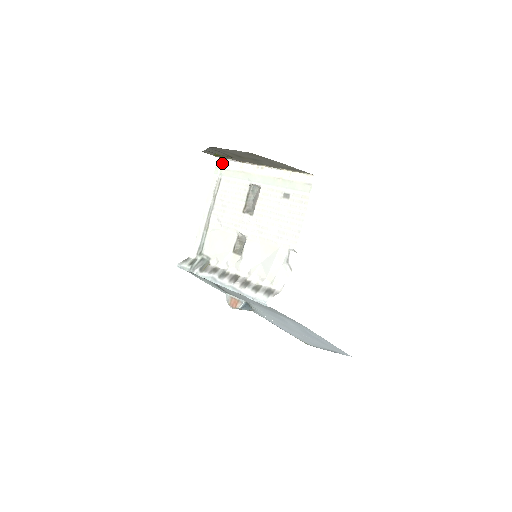
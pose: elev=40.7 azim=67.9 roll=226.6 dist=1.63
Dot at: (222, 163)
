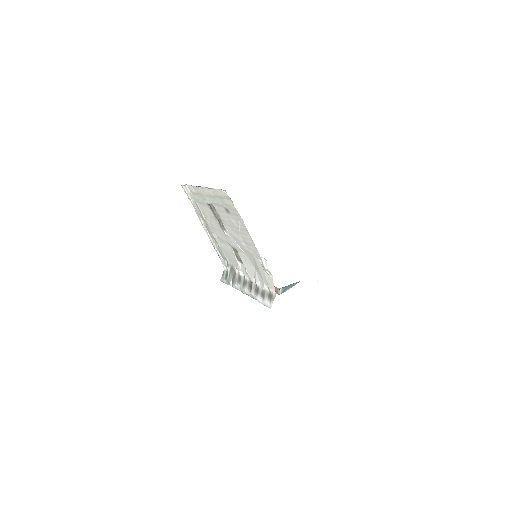
Dot at: (186, 189)
